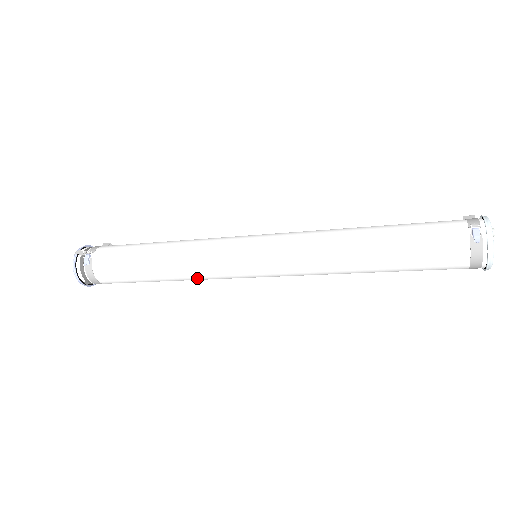
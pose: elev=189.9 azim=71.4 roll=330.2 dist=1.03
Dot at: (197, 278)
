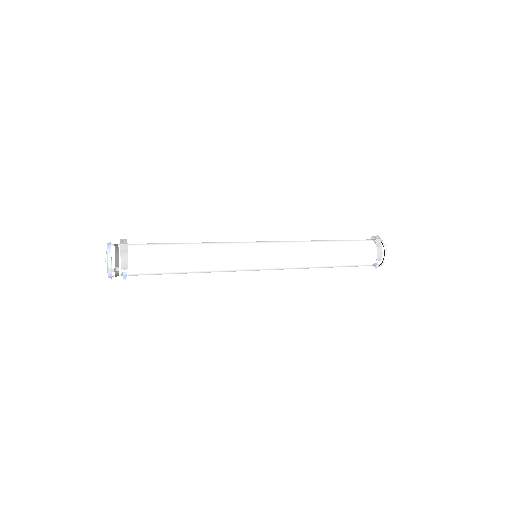
Dot at: occluded
